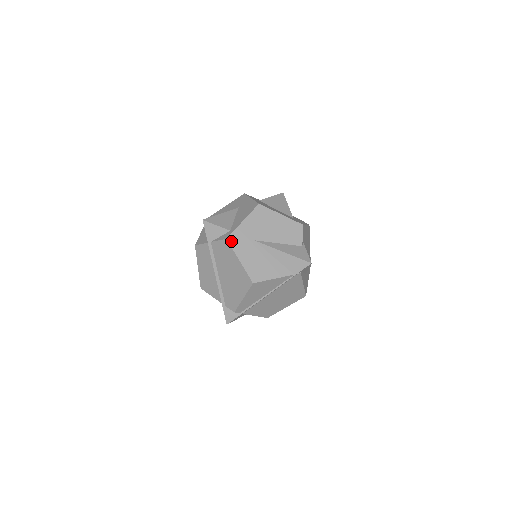
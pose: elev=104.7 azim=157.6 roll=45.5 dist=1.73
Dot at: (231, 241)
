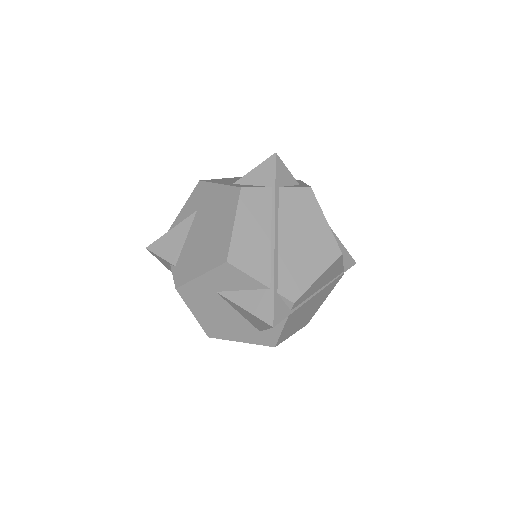
Dot at: (313, 193)
